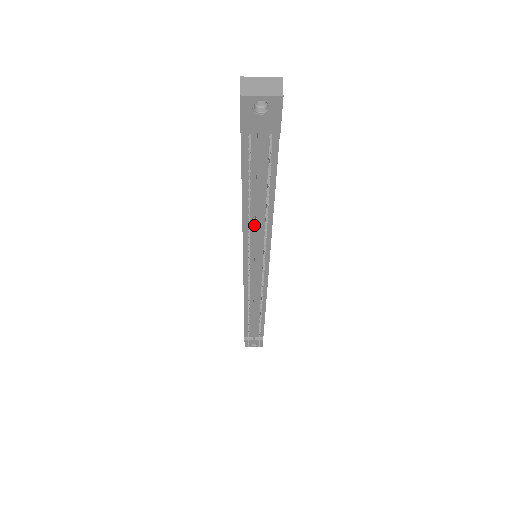
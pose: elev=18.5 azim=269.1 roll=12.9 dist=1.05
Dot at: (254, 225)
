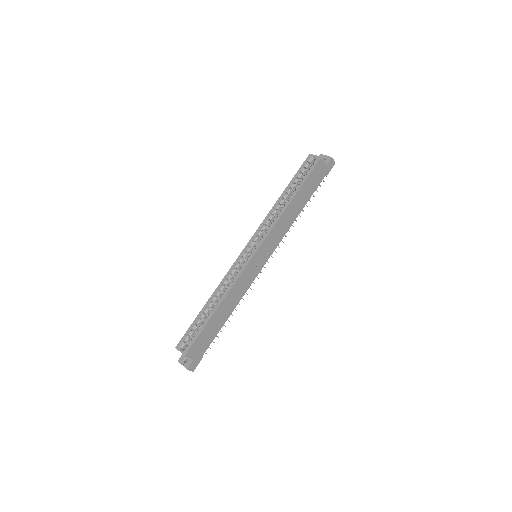
Dot at: occluded
